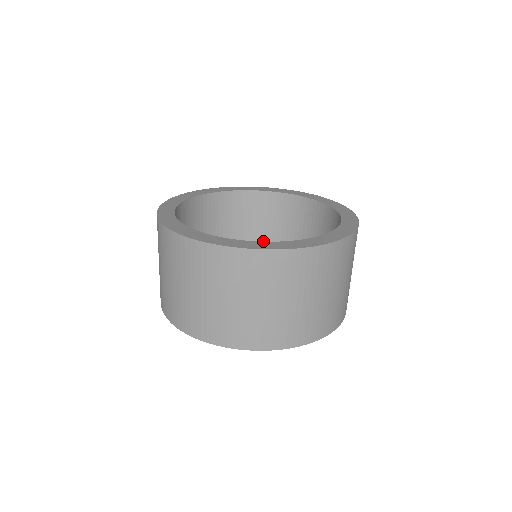
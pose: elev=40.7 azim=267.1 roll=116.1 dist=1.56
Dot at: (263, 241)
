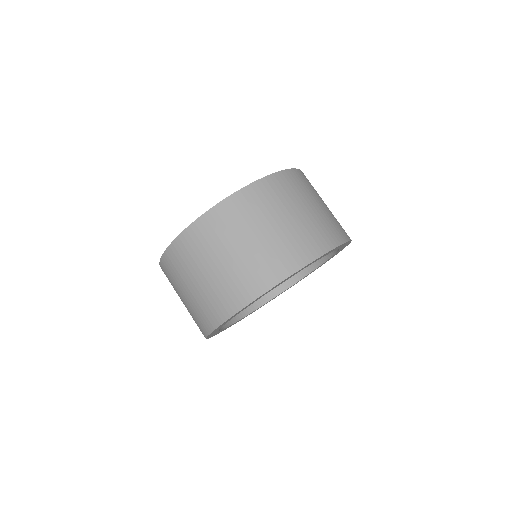
Dot at: occluded
